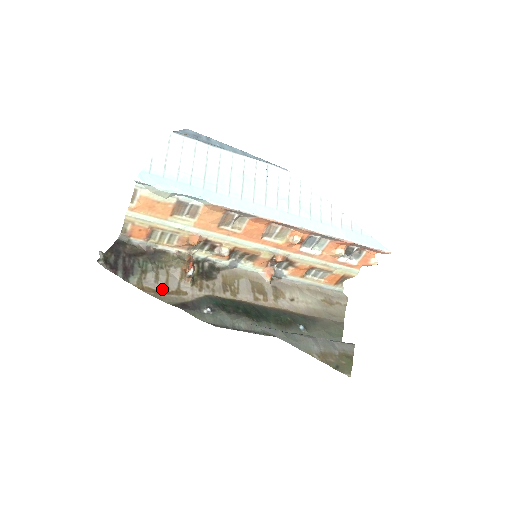
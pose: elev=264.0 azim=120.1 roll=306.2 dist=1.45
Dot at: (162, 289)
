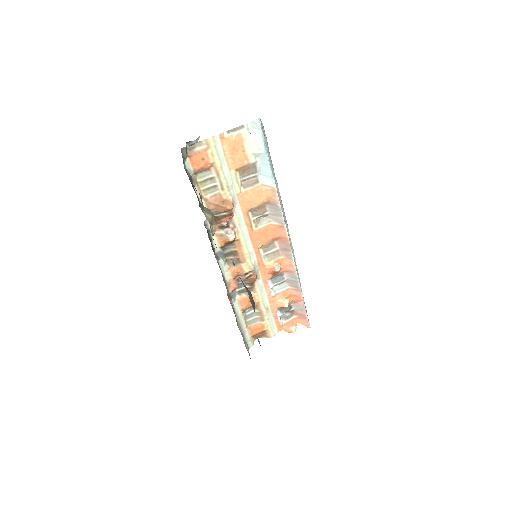
Dot at: occluded
